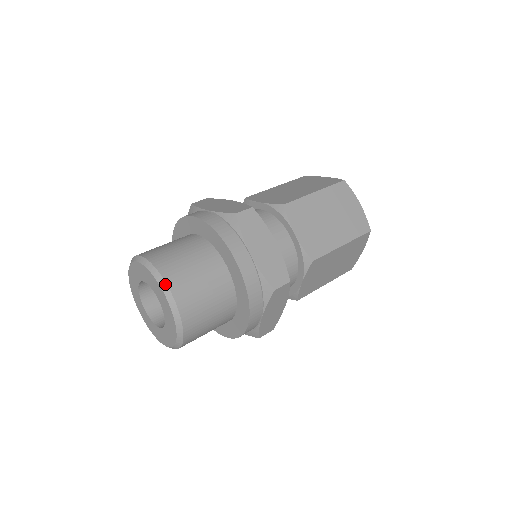
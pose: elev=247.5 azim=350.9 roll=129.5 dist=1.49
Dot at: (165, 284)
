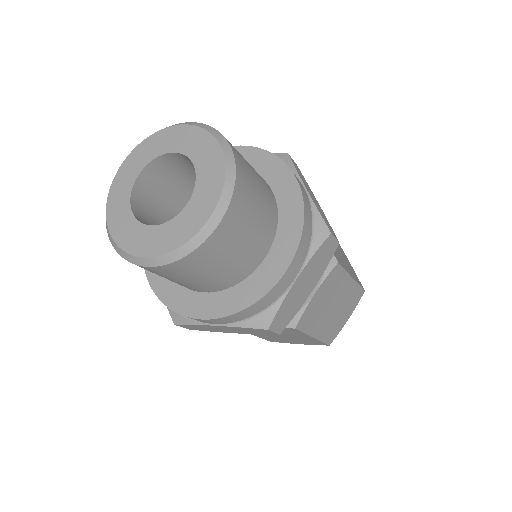
Dot at: (224, 138)
